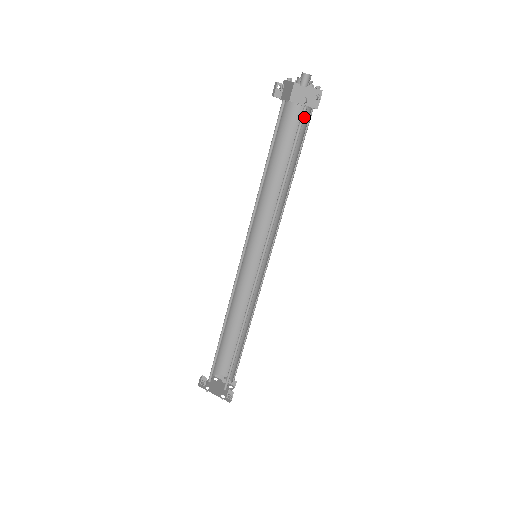
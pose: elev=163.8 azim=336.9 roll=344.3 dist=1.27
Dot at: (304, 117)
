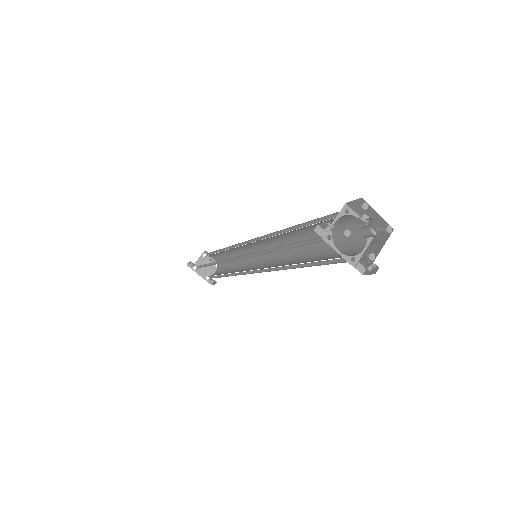
Dot at: (355, 229)
